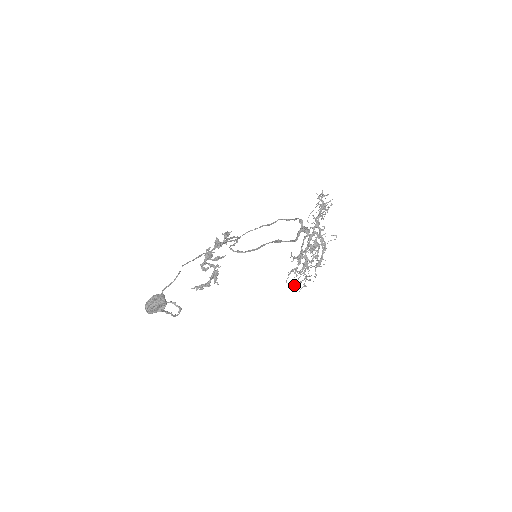
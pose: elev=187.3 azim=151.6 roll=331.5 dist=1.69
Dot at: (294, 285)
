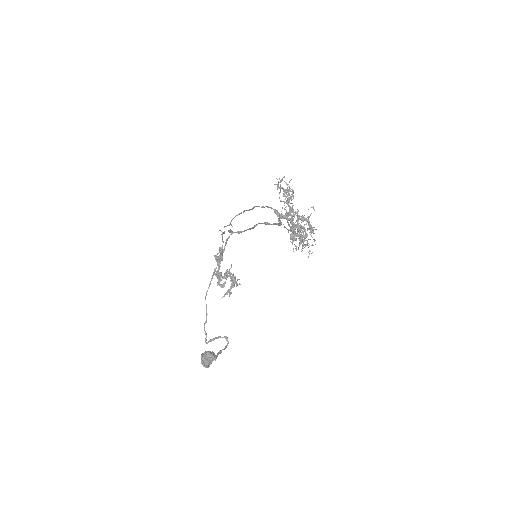
Dot at: occluded
